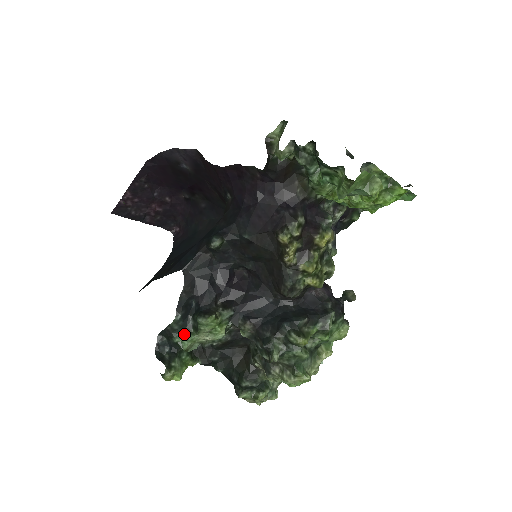
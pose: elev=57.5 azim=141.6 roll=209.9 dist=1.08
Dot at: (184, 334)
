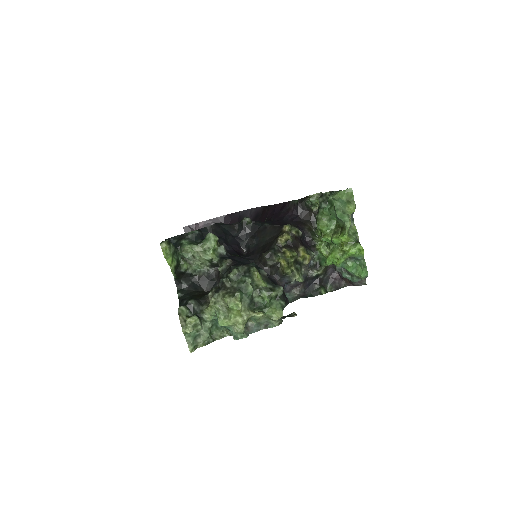
Dot at: (190, 242)
